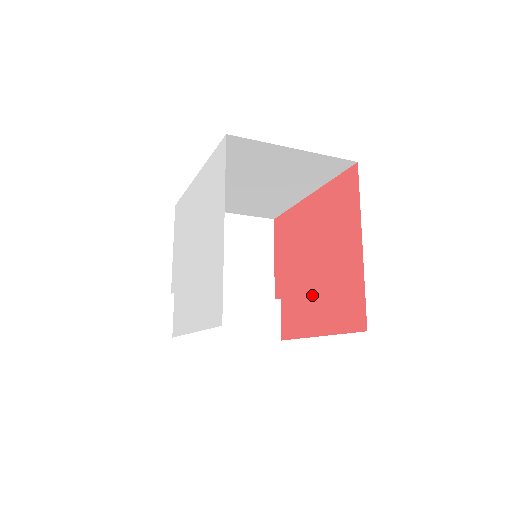
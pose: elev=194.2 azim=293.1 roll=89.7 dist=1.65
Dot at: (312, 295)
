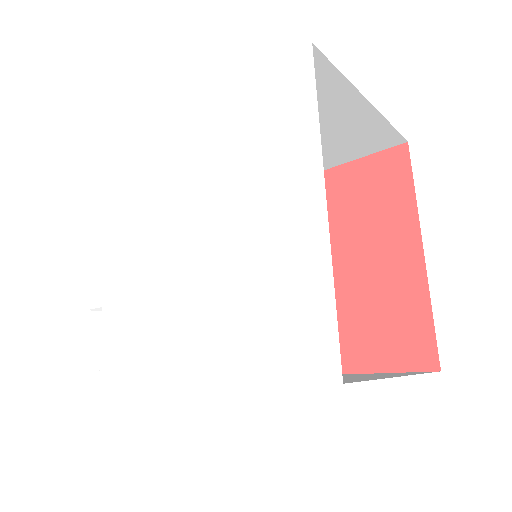
Dot at: occluded
